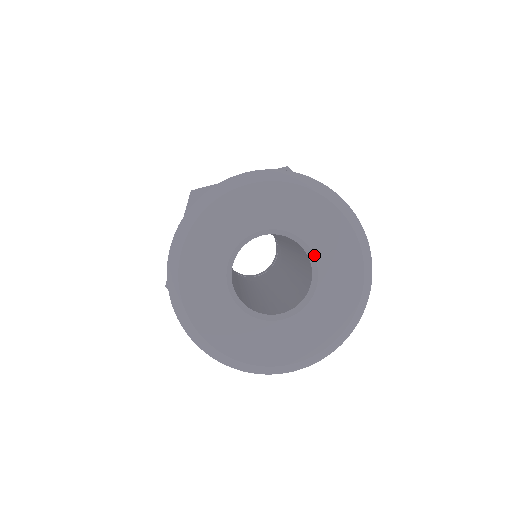
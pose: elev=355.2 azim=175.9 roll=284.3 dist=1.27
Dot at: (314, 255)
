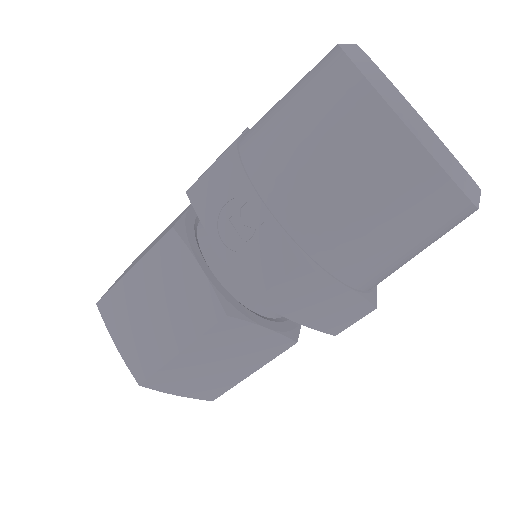
Dot at: occluded
